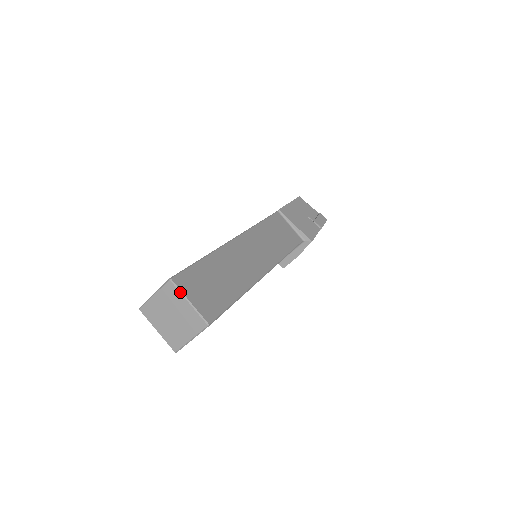
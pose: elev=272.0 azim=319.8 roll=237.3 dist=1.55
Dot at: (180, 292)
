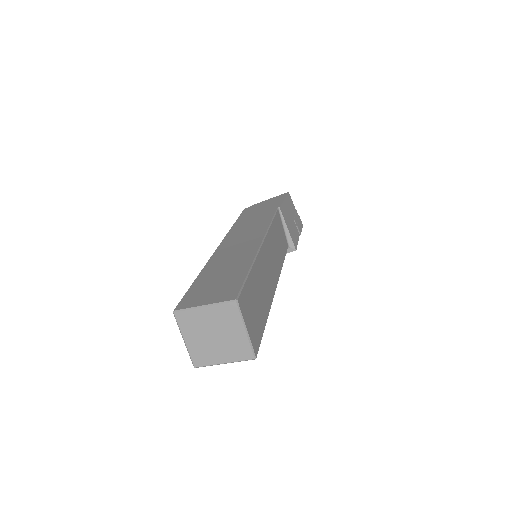
Dot at: (241, 317)
